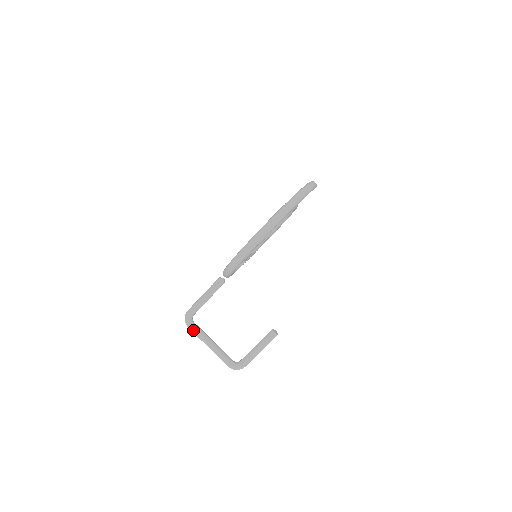
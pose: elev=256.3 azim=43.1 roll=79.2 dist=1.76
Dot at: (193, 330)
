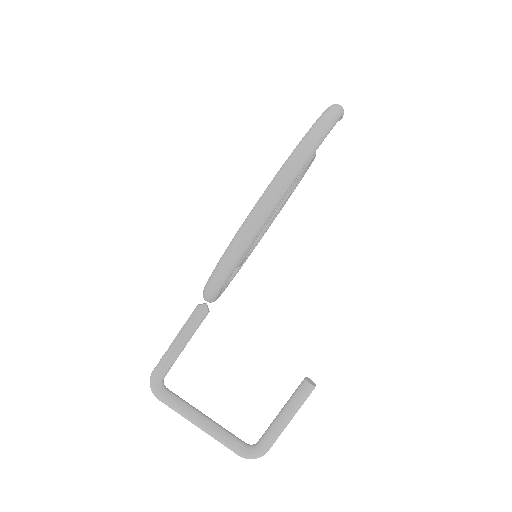
Dot at: (167, 403)
